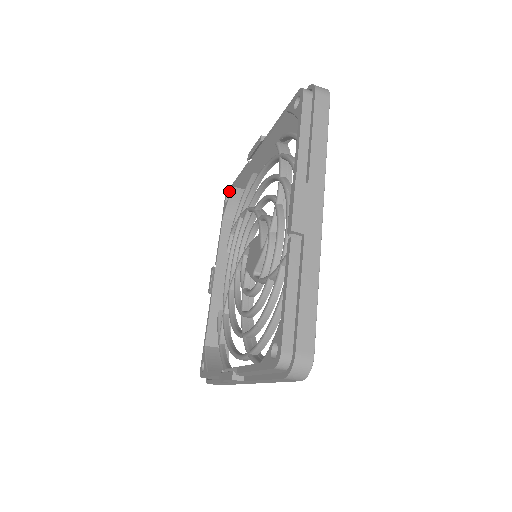
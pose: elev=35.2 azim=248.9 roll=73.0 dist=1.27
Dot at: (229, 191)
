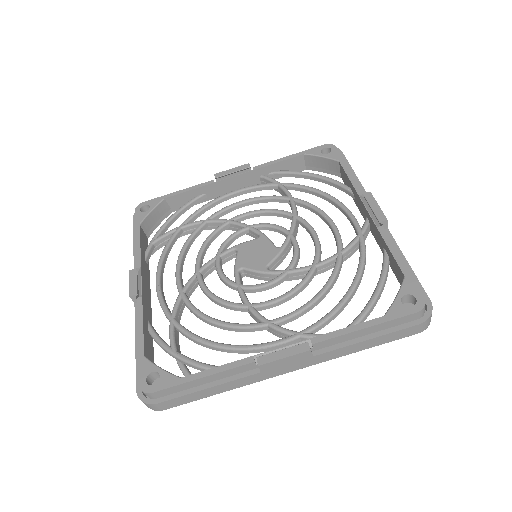
Dot at: (152, 202)
